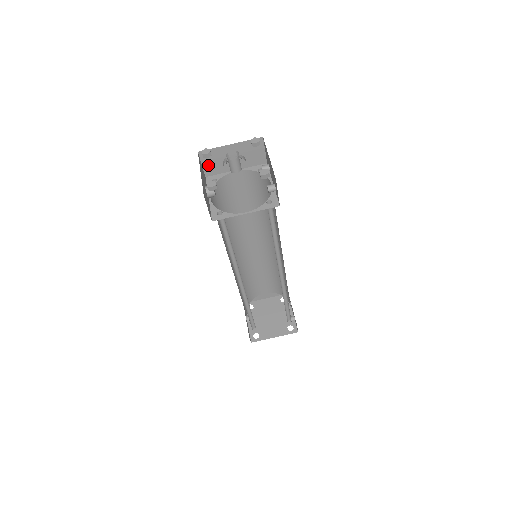
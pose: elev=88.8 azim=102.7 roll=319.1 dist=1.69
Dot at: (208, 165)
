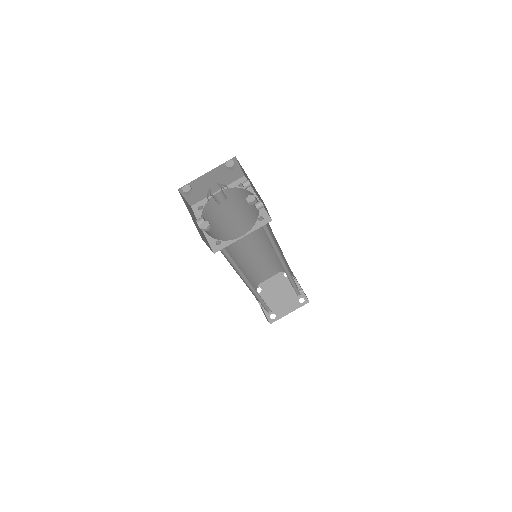
Dot at: (190, 196)
